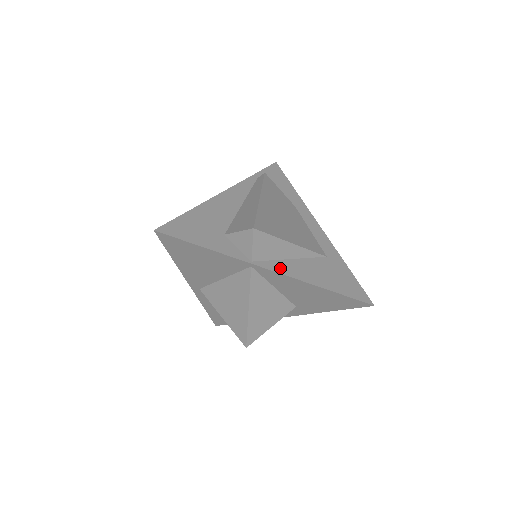
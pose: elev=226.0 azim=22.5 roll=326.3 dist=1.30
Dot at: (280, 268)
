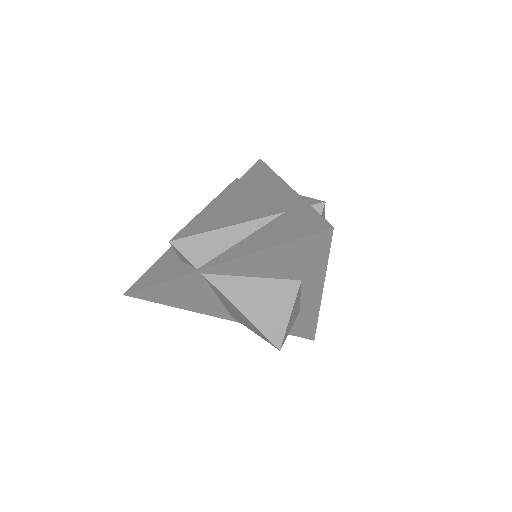
Dot at: (225, 257)
